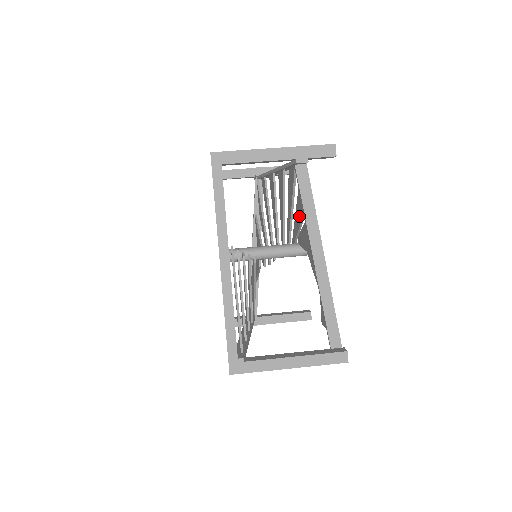
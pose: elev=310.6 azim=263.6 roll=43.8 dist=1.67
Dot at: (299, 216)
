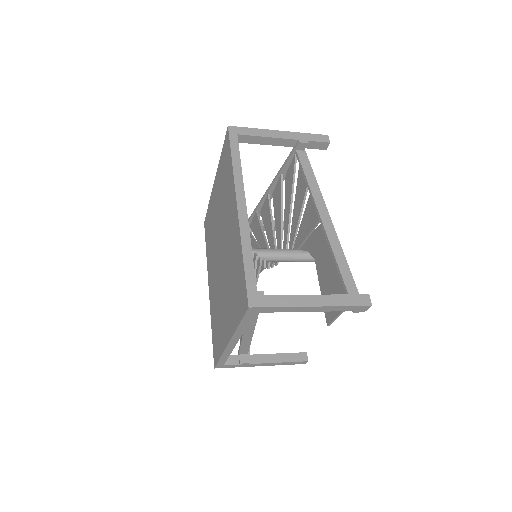
Dot at: (299, 203)
